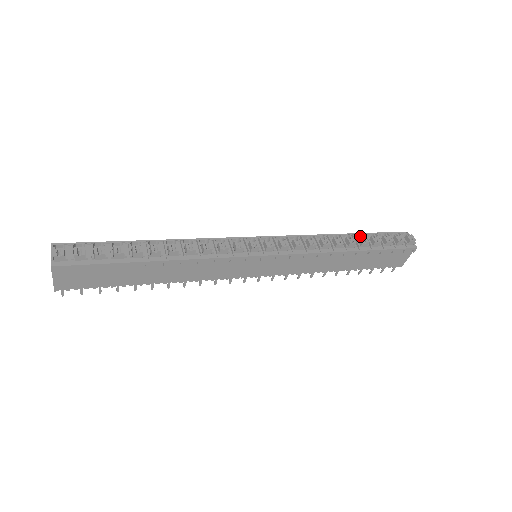
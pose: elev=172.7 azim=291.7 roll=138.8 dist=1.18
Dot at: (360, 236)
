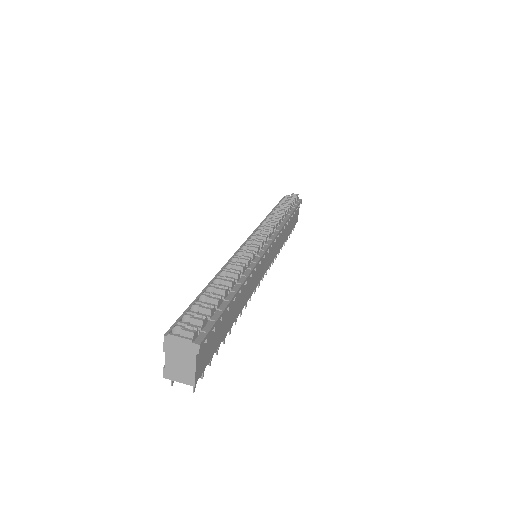
Dot at: (276, 209)
